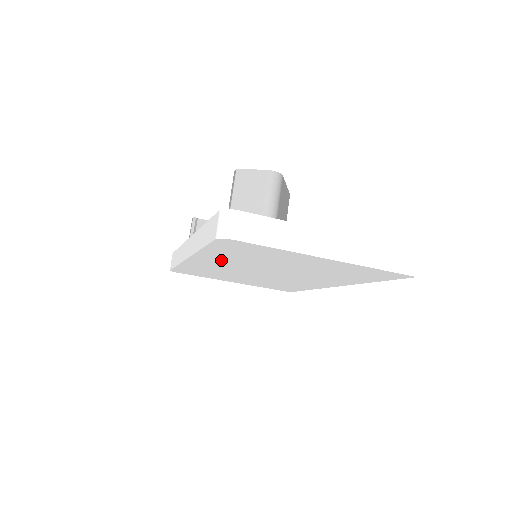
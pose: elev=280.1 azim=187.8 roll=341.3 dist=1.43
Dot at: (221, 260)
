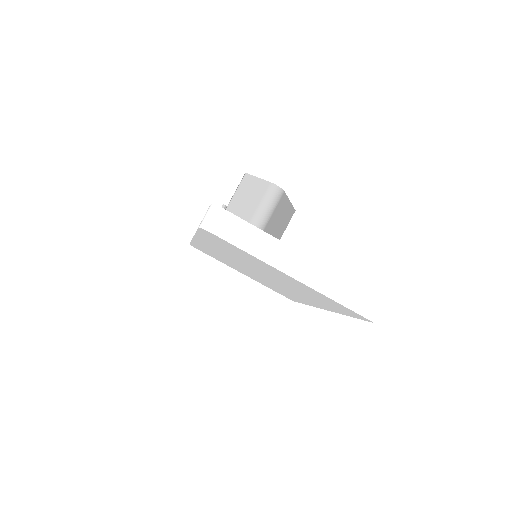
Dot at: (218, 249)
